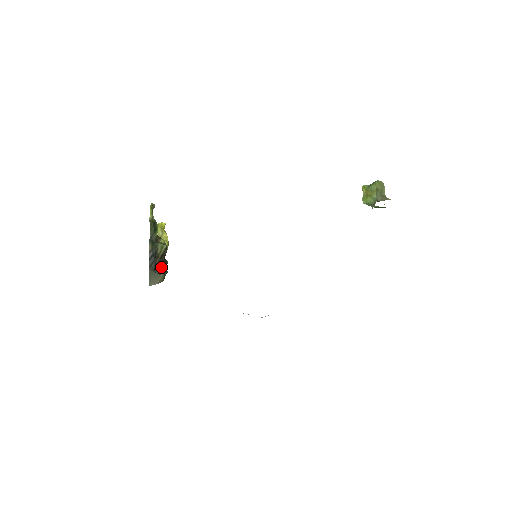
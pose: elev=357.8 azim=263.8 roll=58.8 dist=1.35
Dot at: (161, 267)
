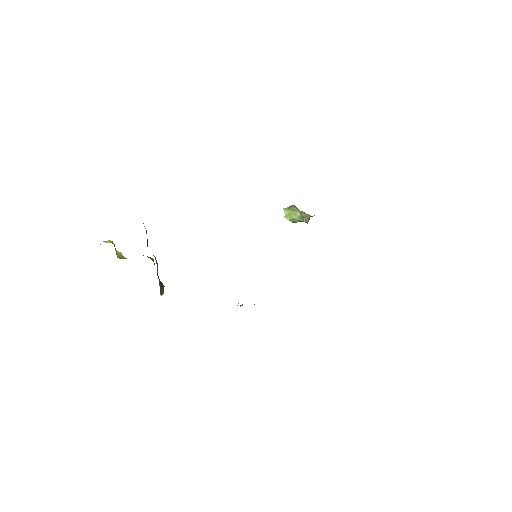
Dot at: occluded
